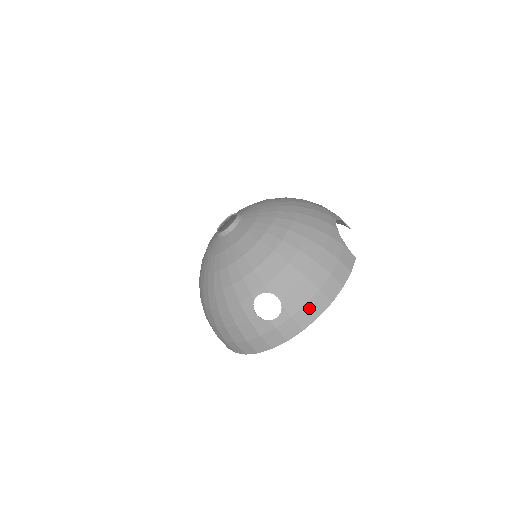
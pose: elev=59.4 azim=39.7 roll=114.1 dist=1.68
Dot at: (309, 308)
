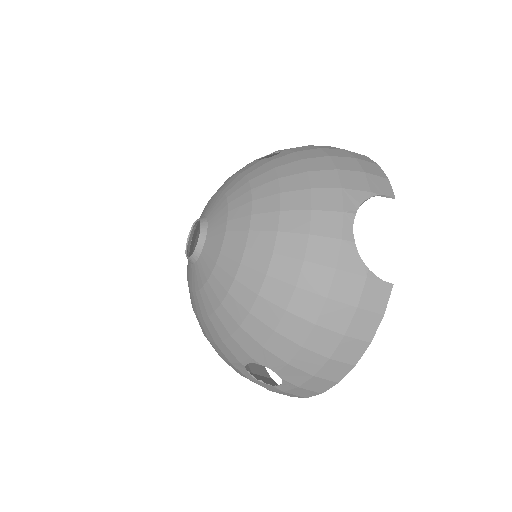
Dot at: (320, 378)
